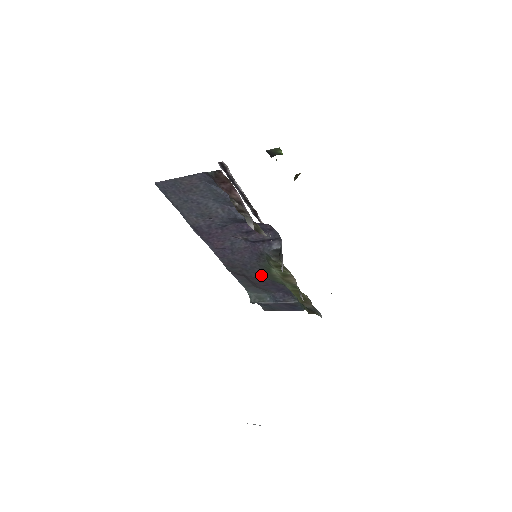
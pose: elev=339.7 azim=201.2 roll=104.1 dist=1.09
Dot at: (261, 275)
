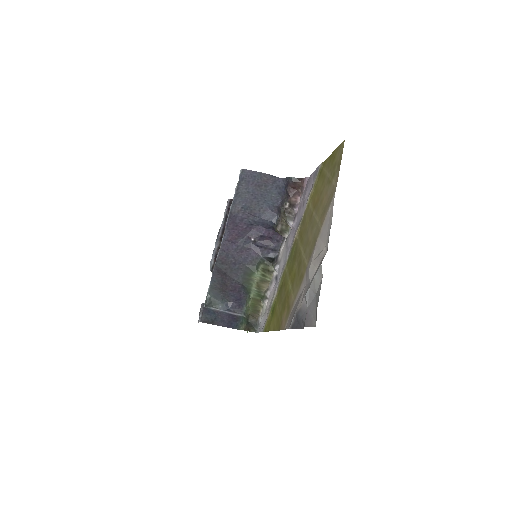
Dot at: (239, 278)
